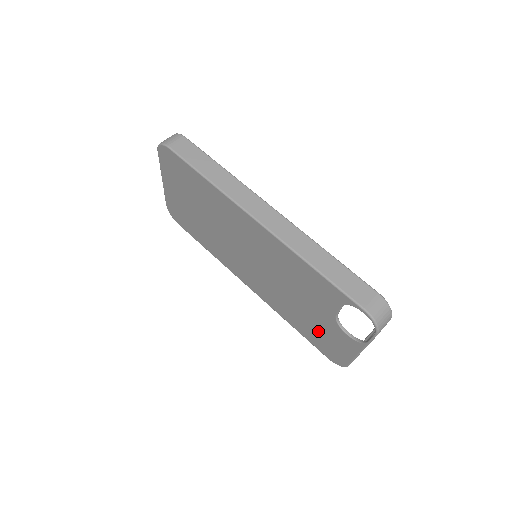
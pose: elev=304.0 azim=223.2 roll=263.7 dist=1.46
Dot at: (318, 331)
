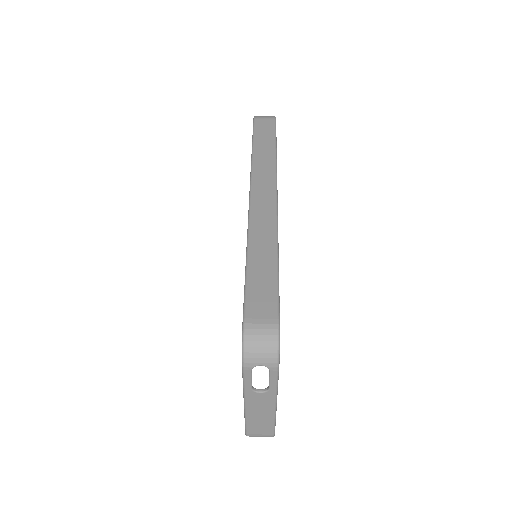
Dot at: occluded
